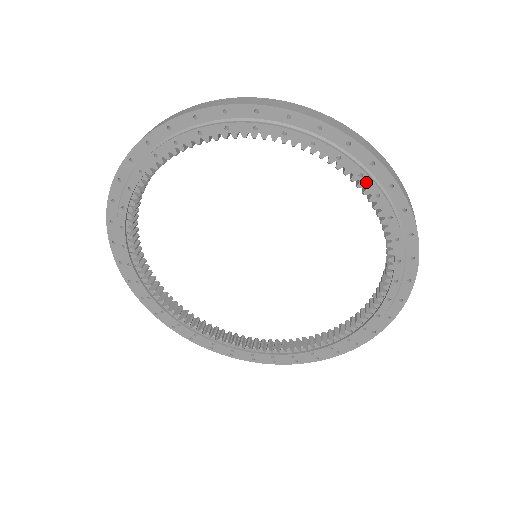
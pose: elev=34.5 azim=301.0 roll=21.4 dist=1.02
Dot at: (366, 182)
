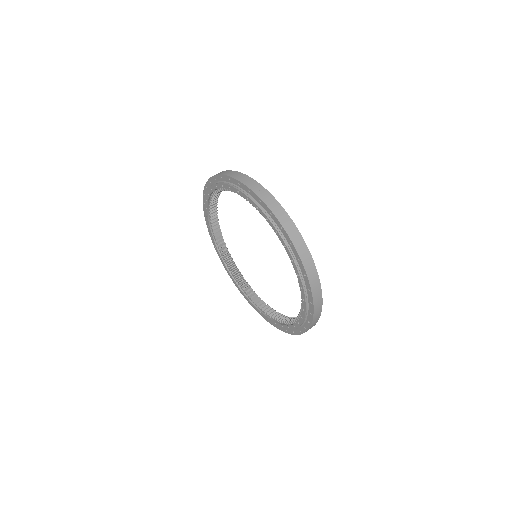
Dot at: (241, 194)
